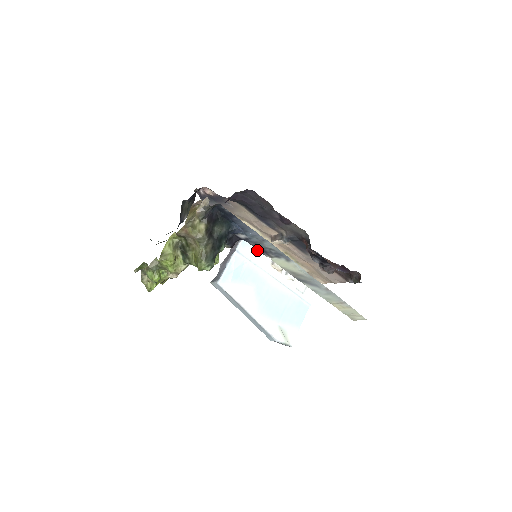
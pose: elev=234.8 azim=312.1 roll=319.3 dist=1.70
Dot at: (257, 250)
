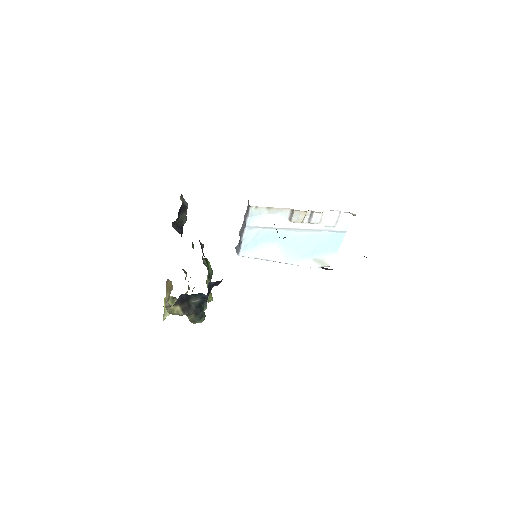
Dot at: (269, 216)
